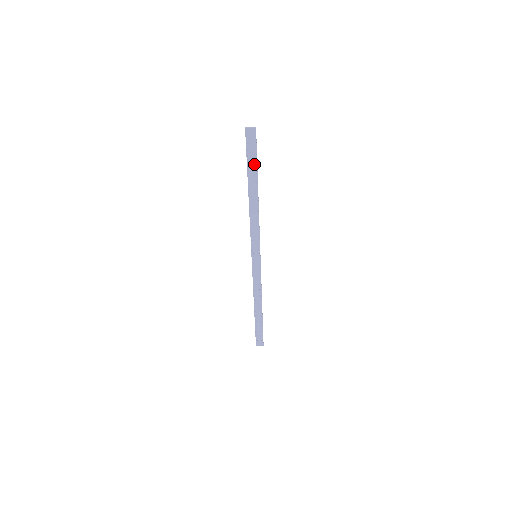
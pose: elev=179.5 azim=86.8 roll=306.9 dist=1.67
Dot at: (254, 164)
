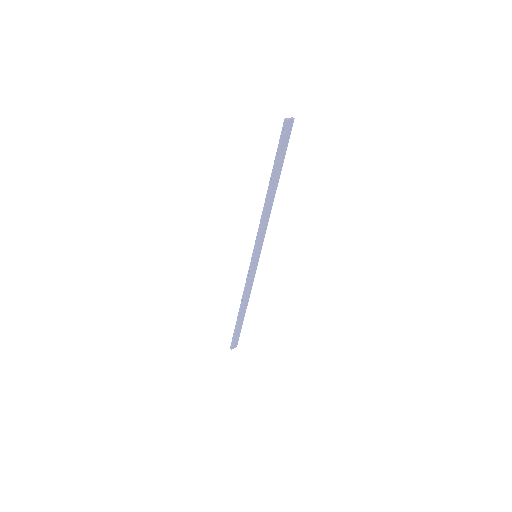
Dot at: (282, 158)
